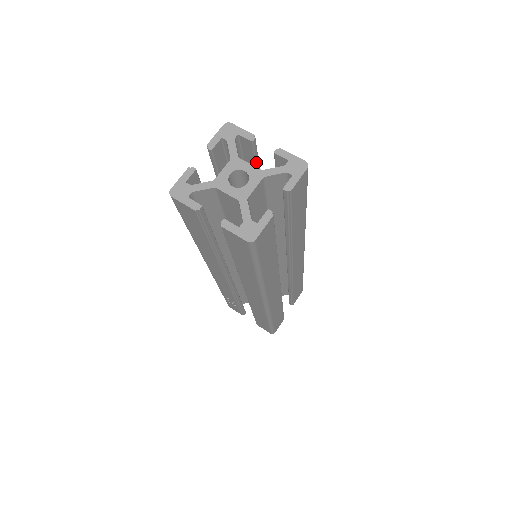
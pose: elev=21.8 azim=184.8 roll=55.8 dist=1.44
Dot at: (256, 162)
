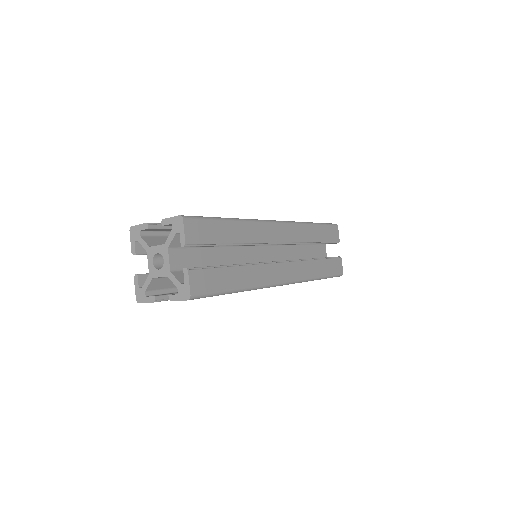
Dot at: (171, 228)
